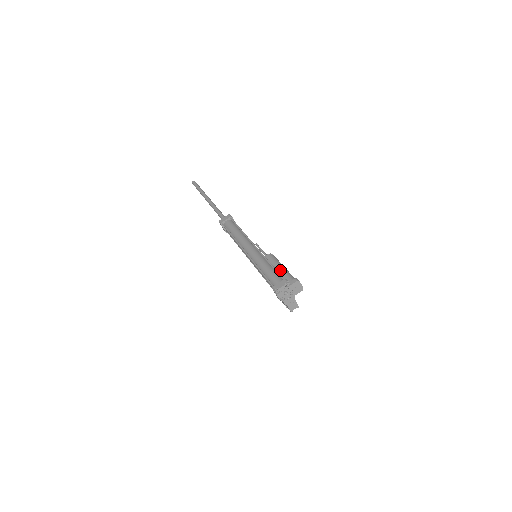
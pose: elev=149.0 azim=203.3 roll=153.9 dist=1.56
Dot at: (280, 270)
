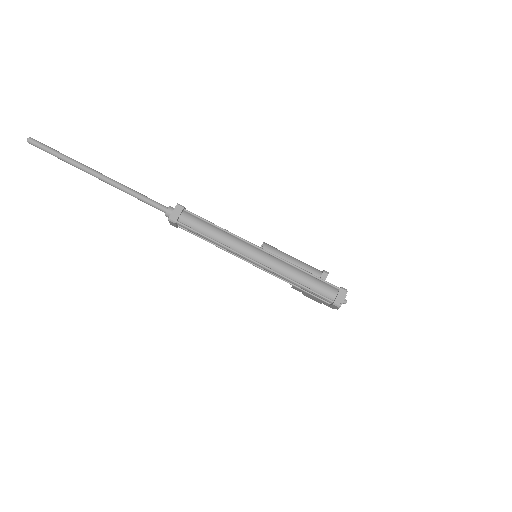
Dot at: (296, 265)
